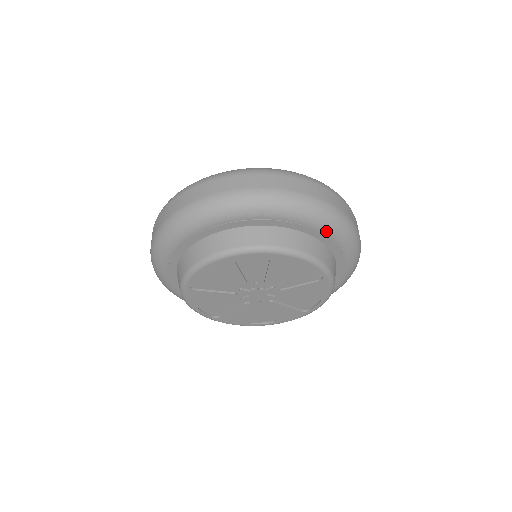
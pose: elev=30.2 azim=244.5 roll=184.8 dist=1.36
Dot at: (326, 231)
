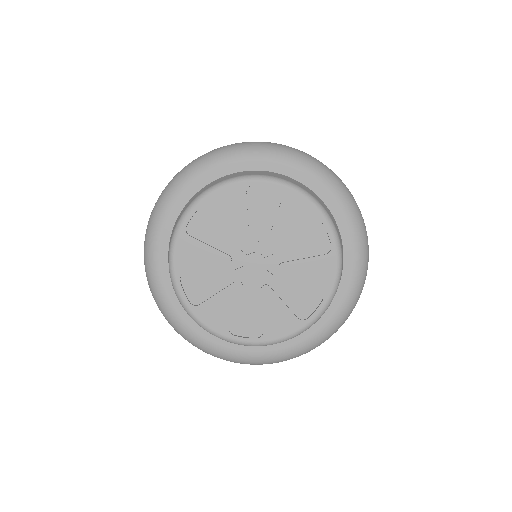
Dot at: (246, 158)
